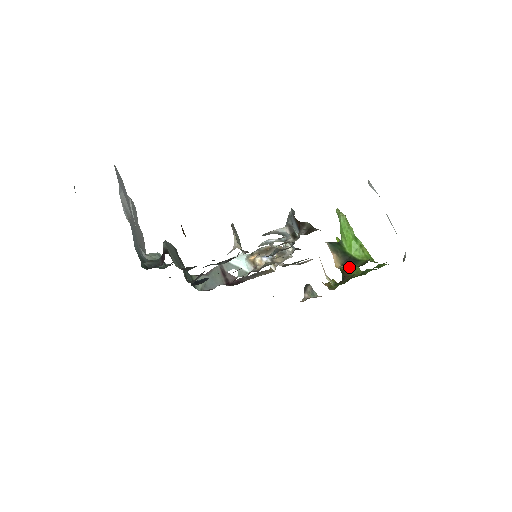
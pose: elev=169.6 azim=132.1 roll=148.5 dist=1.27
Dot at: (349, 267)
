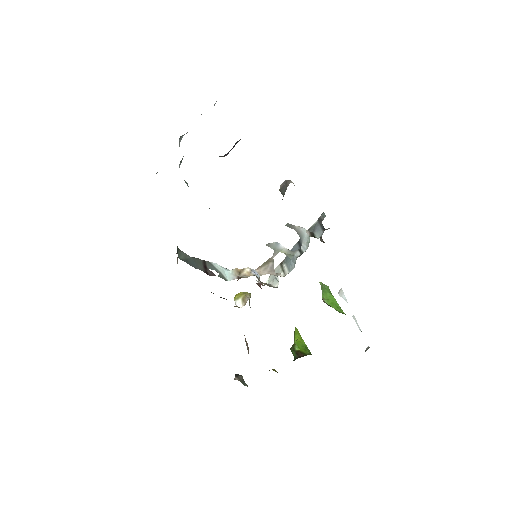
Dot at: (305, 350)
